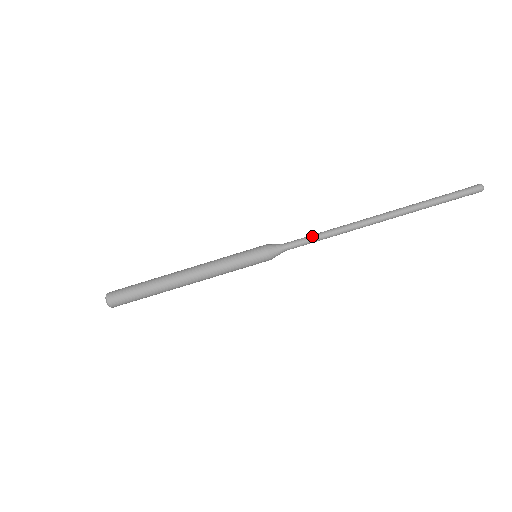
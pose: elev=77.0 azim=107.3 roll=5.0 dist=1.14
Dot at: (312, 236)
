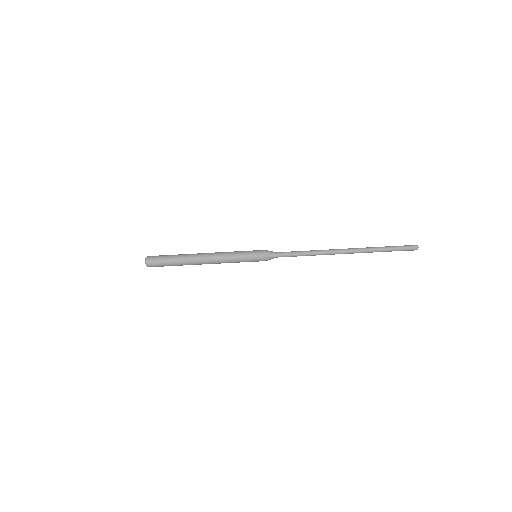
Dot at: (297, 255)
